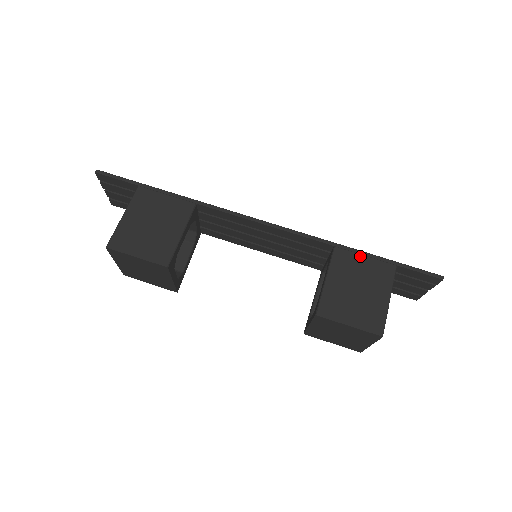
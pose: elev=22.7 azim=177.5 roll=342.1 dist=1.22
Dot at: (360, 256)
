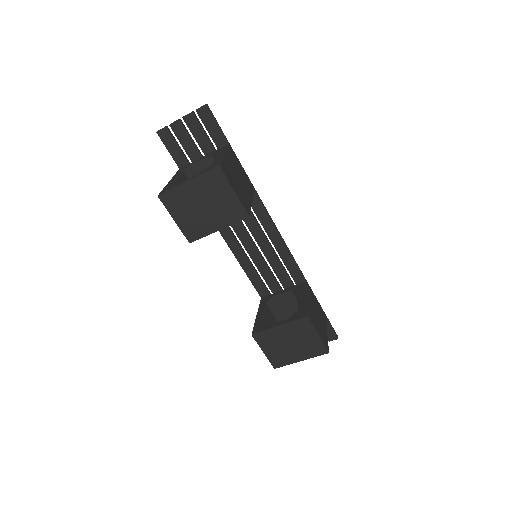
Dot at: (315, 297)
